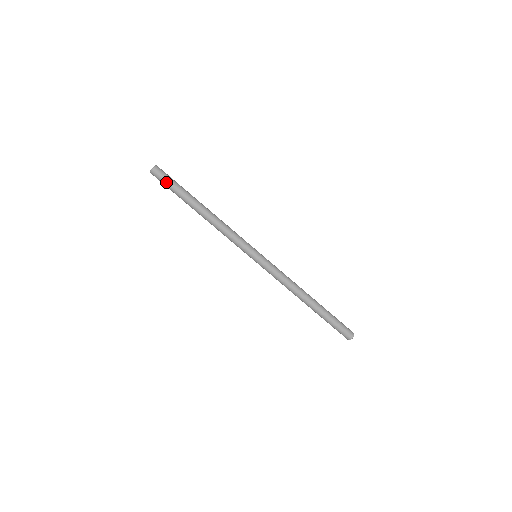
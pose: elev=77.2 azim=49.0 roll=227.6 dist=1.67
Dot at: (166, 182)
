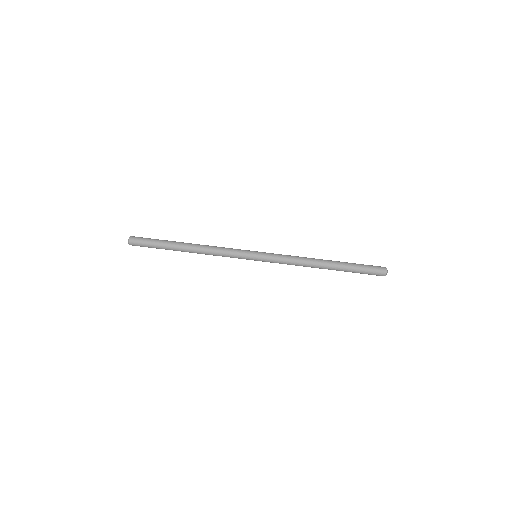
Dot at: (146, 241)
